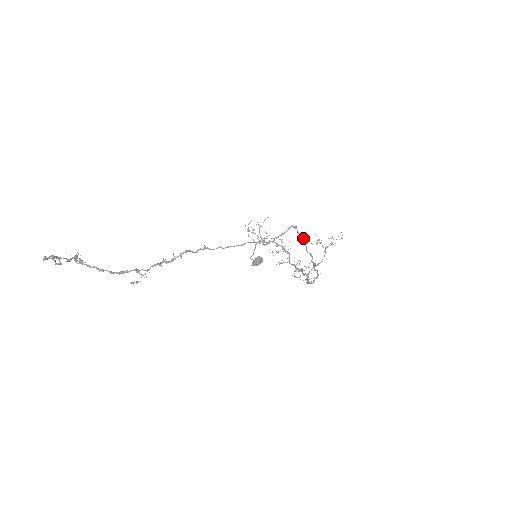
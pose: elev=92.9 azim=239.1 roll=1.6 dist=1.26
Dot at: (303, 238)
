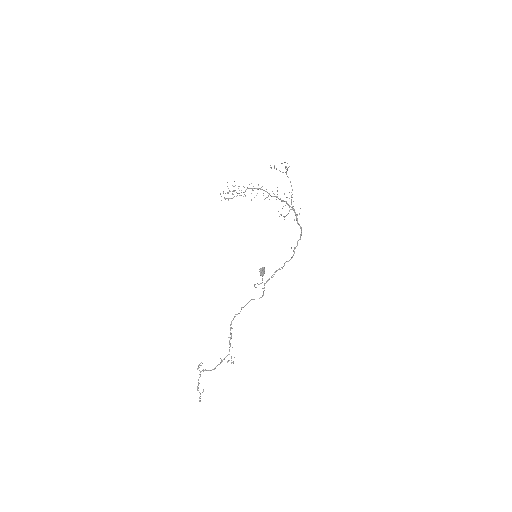
Dot at: occluded
